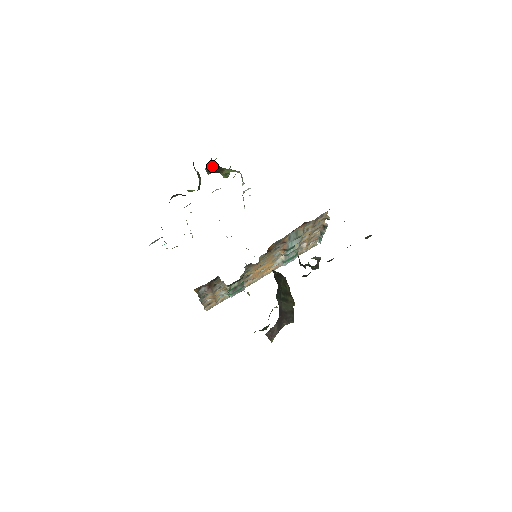
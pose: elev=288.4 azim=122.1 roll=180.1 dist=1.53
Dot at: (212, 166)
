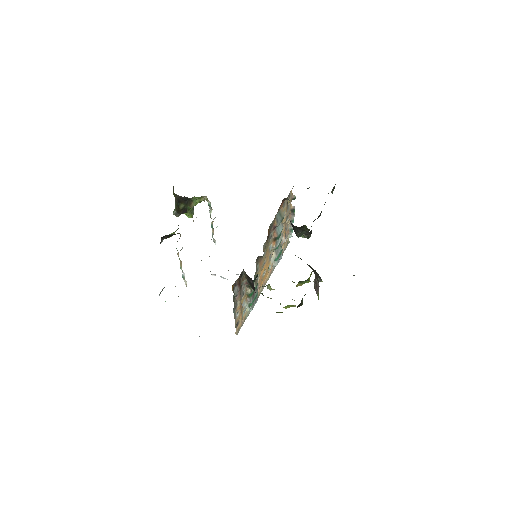
Dot at: (179, 206)
